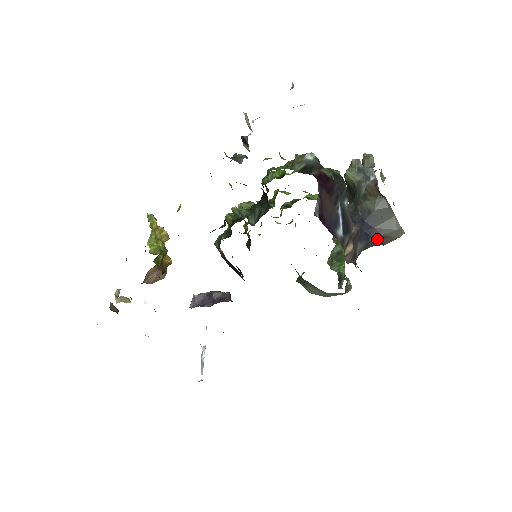
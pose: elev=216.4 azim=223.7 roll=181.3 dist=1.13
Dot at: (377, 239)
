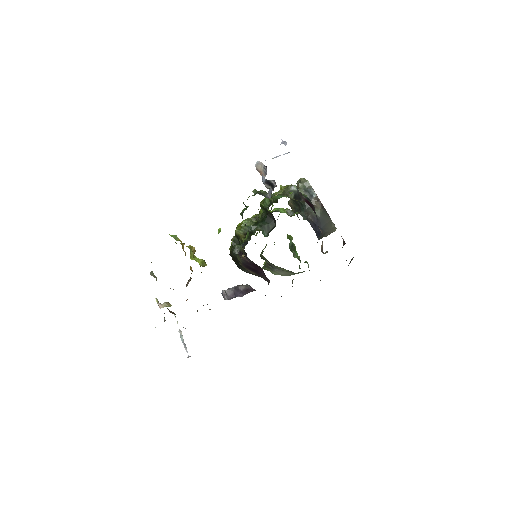
Dot at: (323, 235)
